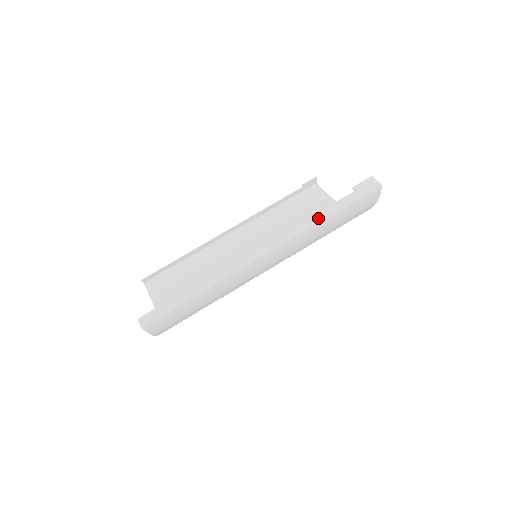
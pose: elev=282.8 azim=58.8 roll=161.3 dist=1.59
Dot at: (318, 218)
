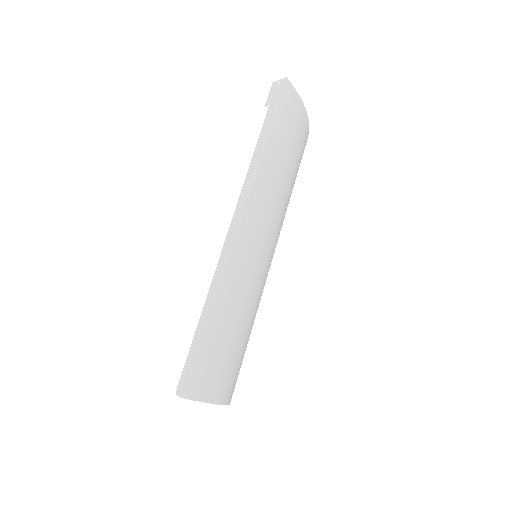
Dot at: (258, 152)
